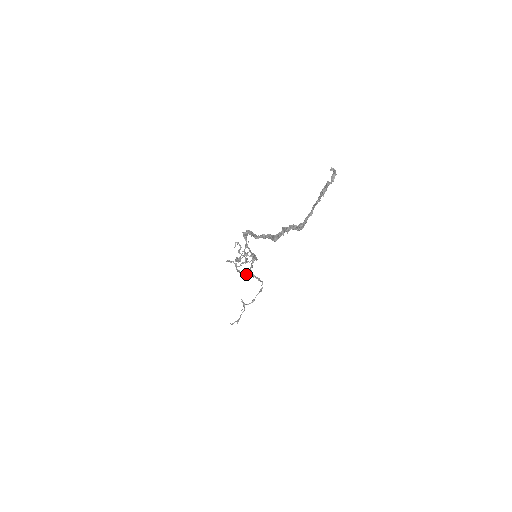
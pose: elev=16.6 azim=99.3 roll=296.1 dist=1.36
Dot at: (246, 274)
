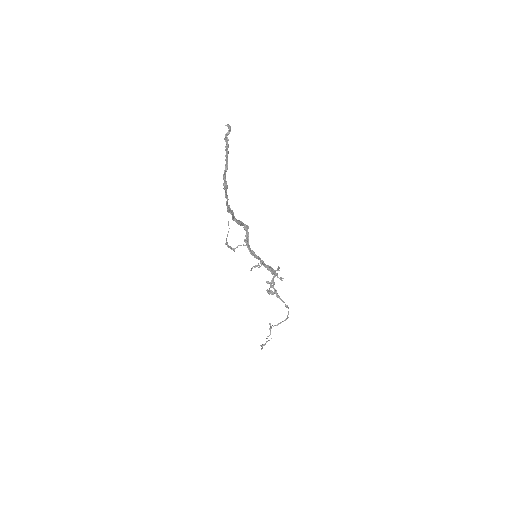
Dot at: (271, 292)
